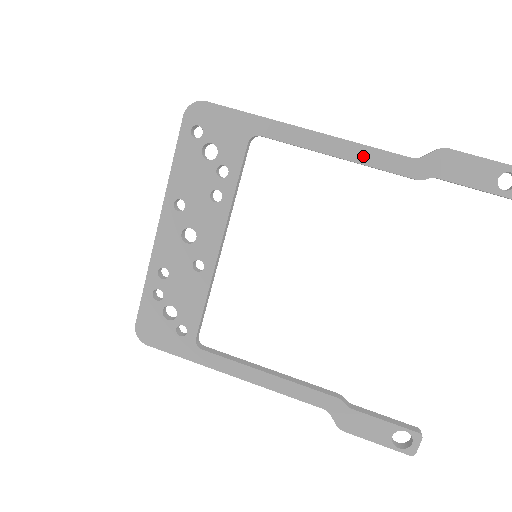
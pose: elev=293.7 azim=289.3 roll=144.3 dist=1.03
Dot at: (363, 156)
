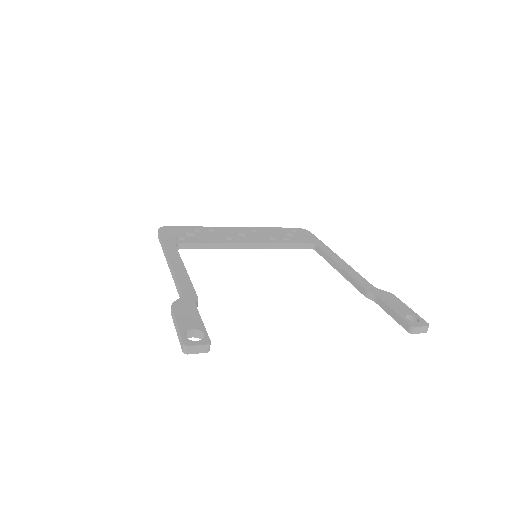
Dot at: (351, 272)
